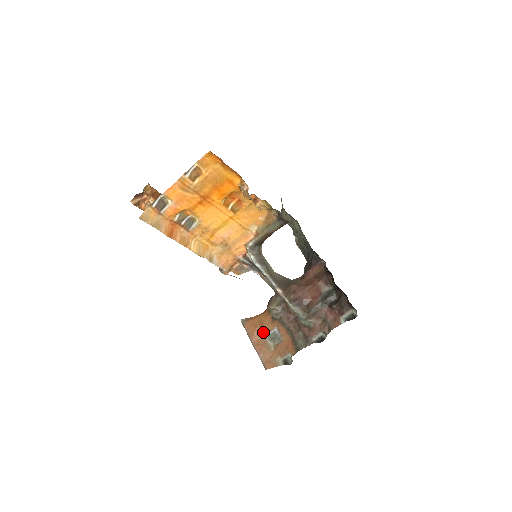
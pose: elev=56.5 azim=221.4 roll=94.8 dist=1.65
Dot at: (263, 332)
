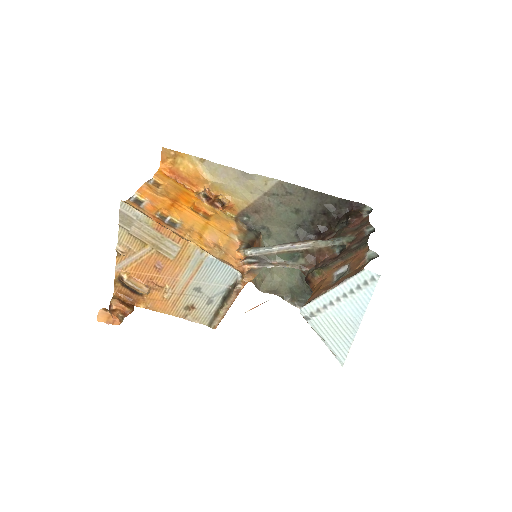
Dot at: (328, 285)
